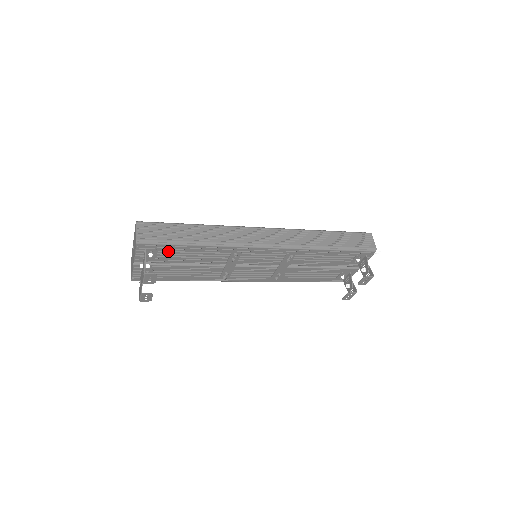
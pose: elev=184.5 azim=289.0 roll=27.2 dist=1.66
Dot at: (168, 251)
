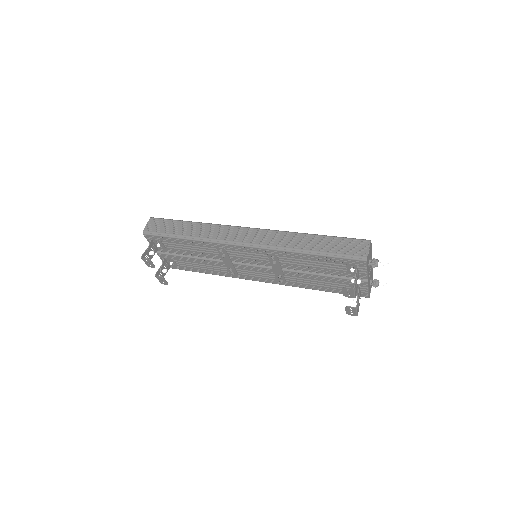
Dot at: (171, 243)
